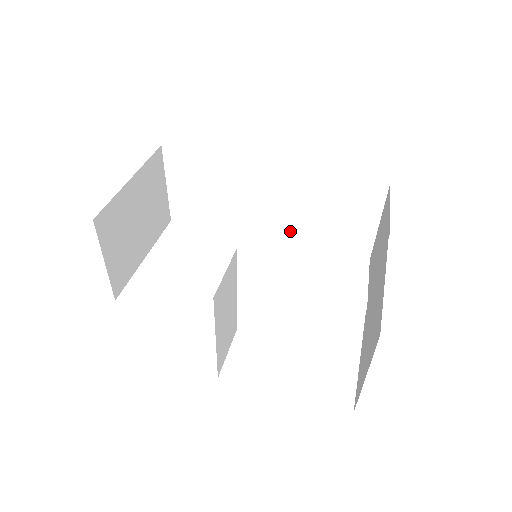
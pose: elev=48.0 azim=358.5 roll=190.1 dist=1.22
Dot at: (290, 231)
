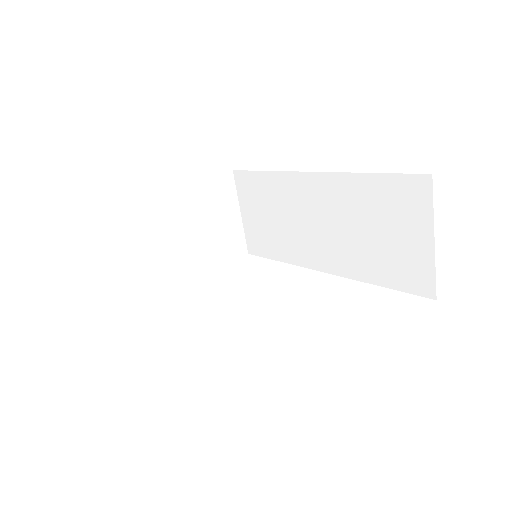
Dot at: (342, 259)
